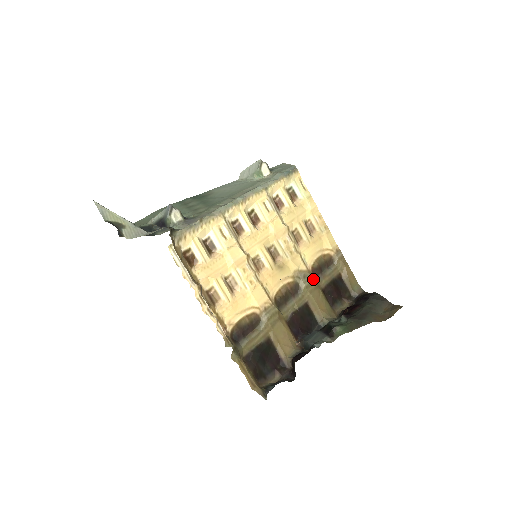
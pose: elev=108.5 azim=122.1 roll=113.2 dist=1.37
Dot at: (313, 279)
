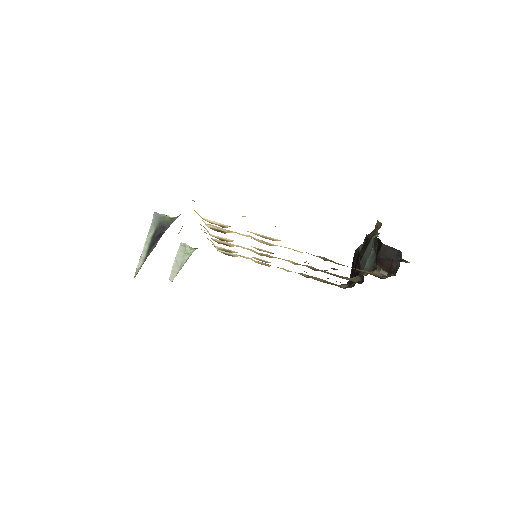
Dot at: occluded
